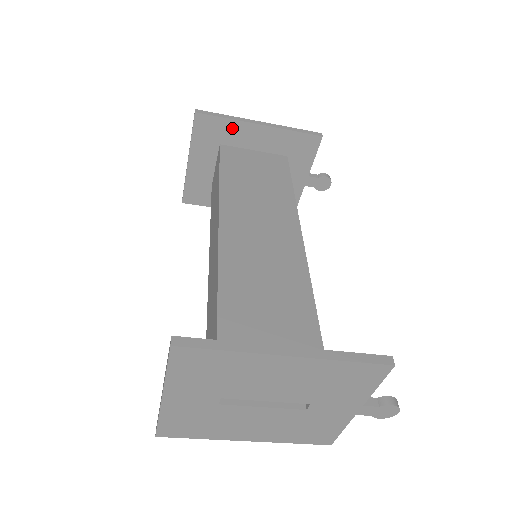
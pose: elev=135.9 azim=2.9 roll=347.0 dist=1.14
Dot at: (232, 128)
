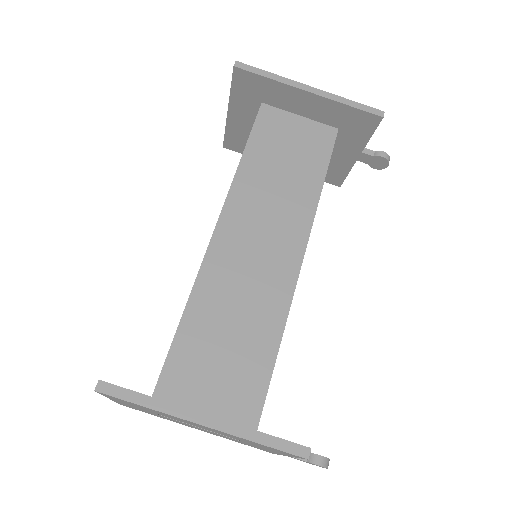
Dot at: (276, 89)
